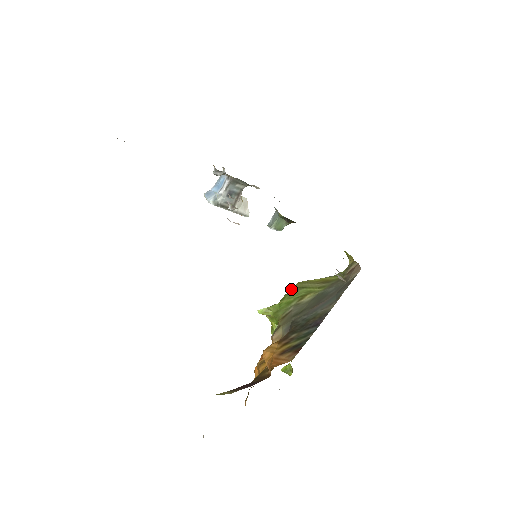
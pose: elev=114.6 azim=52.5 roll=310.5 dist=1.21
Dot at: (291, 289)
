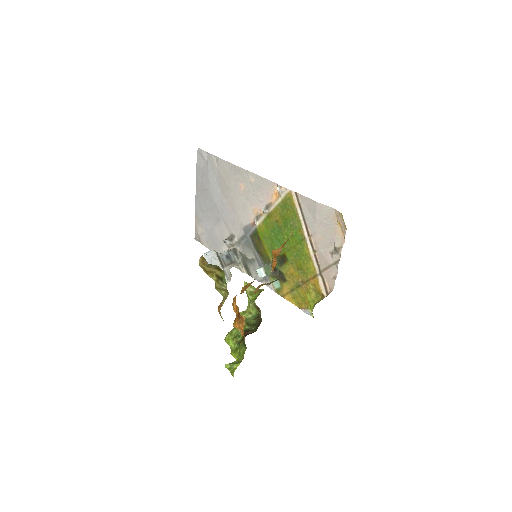
Dot at: occluded
